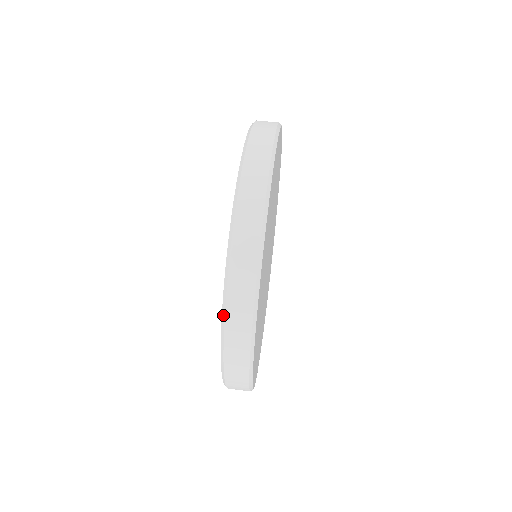
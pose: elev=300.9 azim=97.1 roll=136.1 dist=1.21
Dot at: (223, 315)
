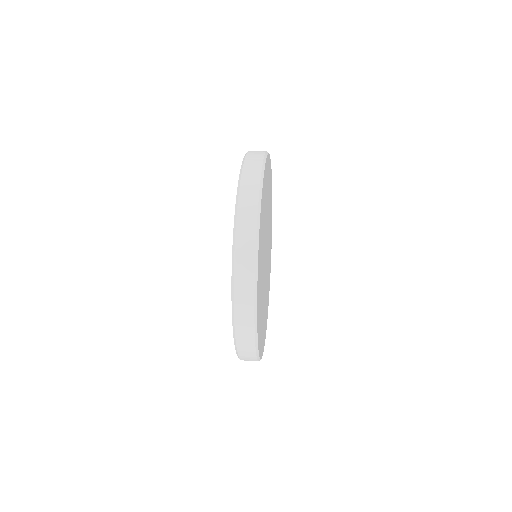
Dot at: (239, 180)
